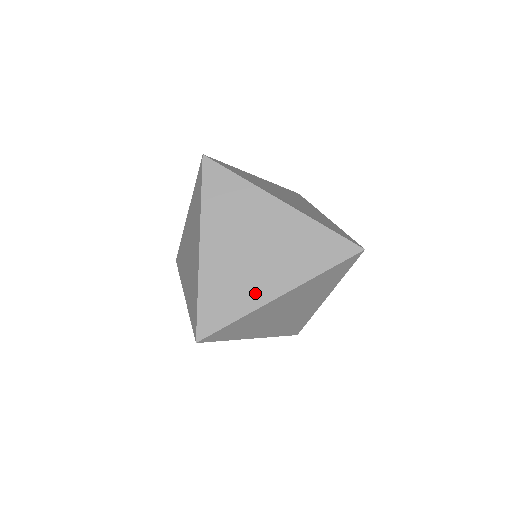
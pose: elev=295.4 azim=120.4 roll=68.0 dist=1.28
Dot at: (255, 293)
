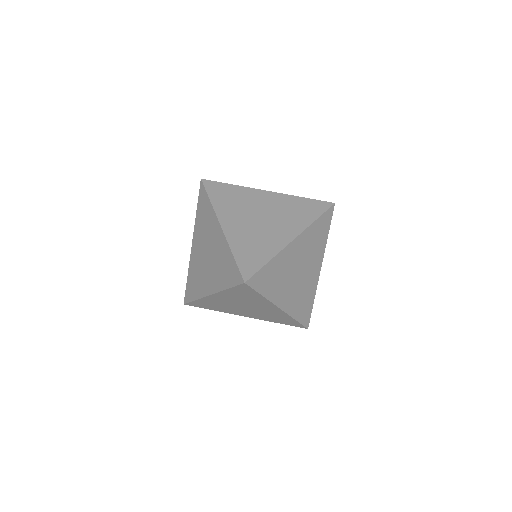
Dot at: (274, 242)
